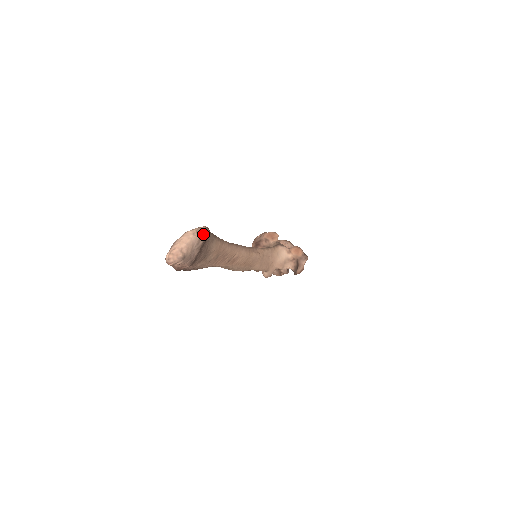
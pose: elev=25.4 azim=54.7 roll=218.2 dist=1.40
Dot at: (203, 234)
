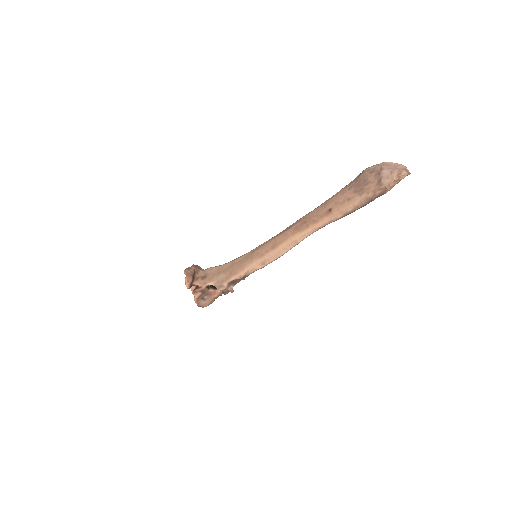
Dot at: occluded
